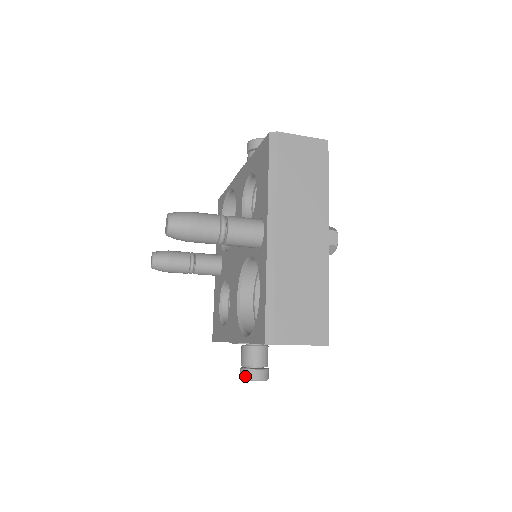
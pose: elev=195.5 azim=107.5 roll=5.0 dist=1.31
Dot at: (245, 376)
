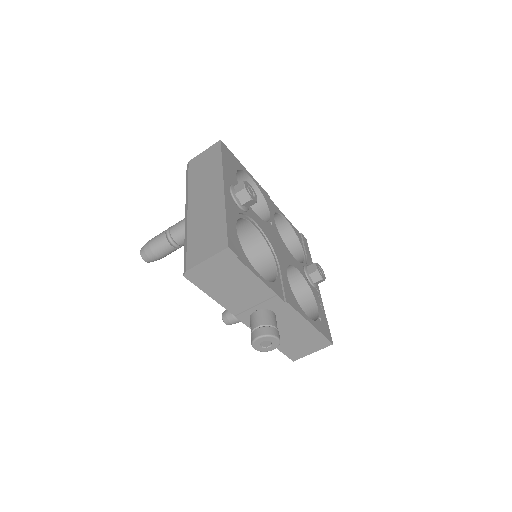
Dot at: (251, 341)
